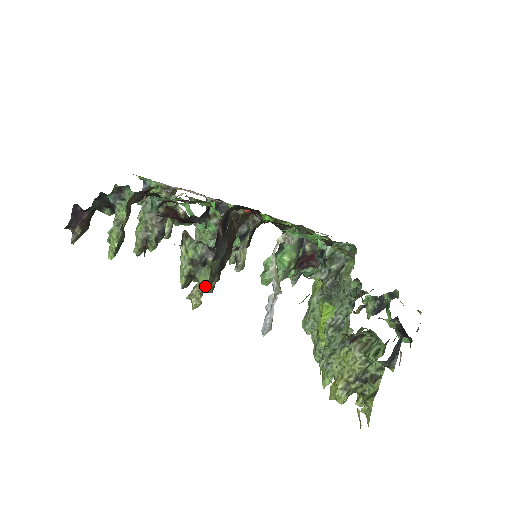
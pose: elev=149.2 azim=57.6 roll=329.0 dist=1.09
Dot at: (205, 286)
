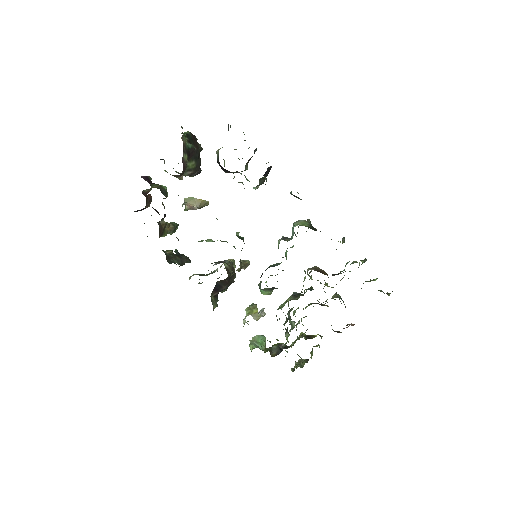
Dot at: occluded
